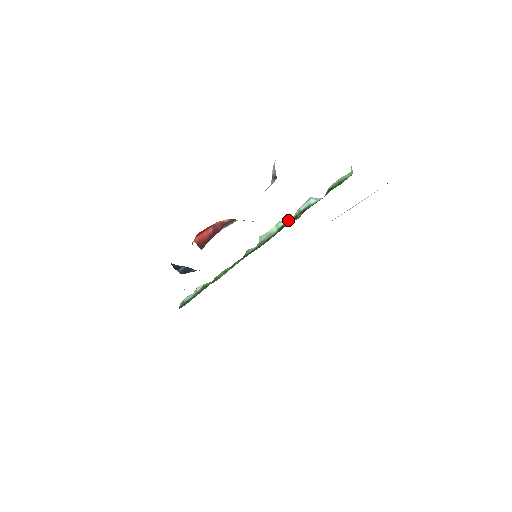
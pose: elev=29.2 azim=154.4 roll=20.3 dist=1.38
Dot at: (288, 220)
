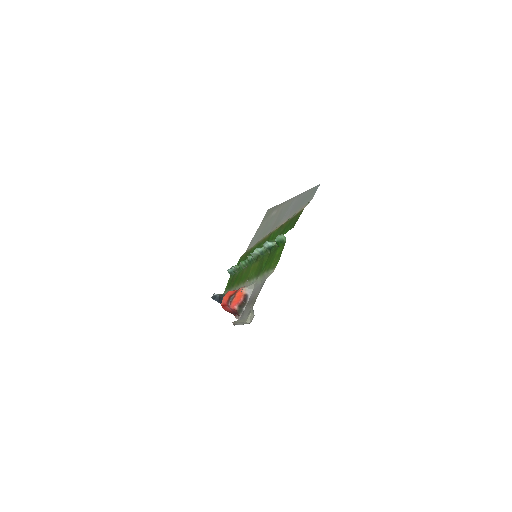
Dot at: (262, 249)
